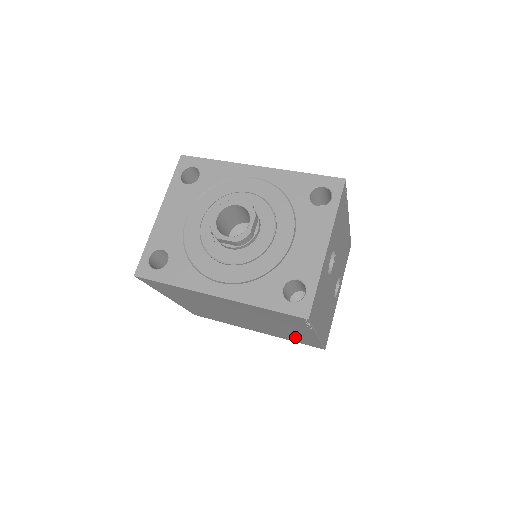
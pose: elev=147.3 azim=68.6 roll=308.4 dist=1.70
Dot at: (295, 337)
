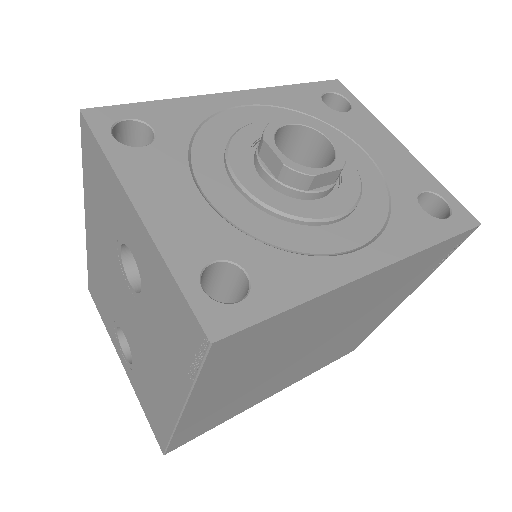
Dot at: (346, 345)
